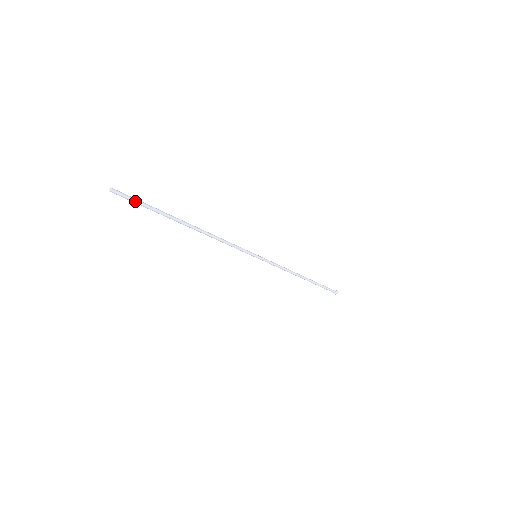
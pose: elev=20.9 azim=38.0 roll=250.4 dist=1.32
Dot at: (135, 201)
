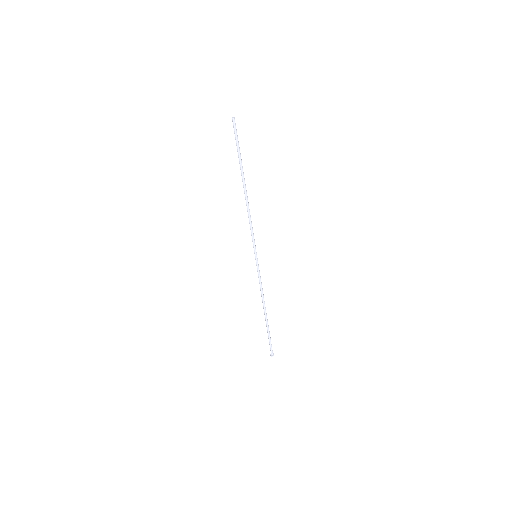
Dot at: occluded
